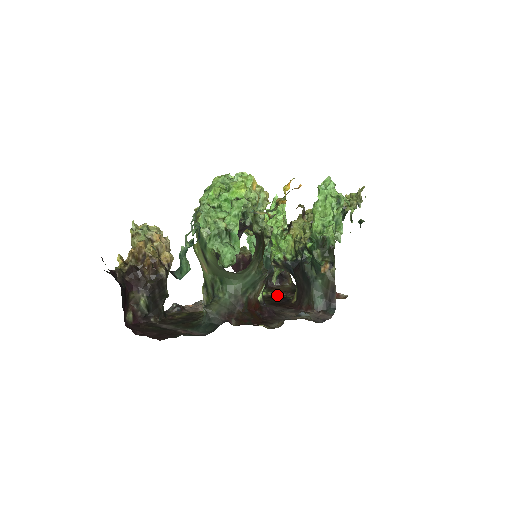
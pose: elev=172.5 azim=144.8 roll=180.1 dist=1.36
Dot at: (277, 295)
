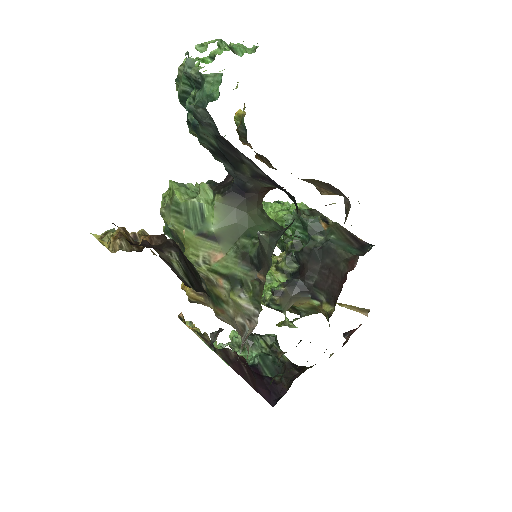
Dot at: occluded
